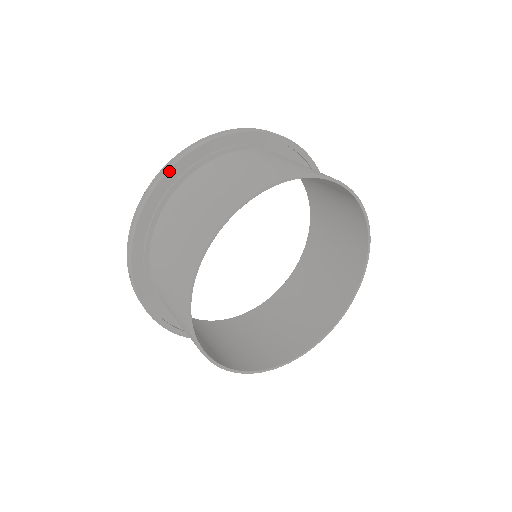
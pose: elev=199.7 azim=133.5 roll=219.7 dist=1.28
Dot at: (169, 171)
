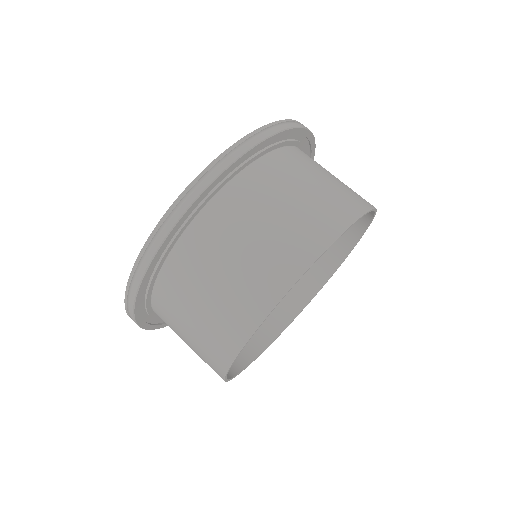
Dot at: (242, 156)
